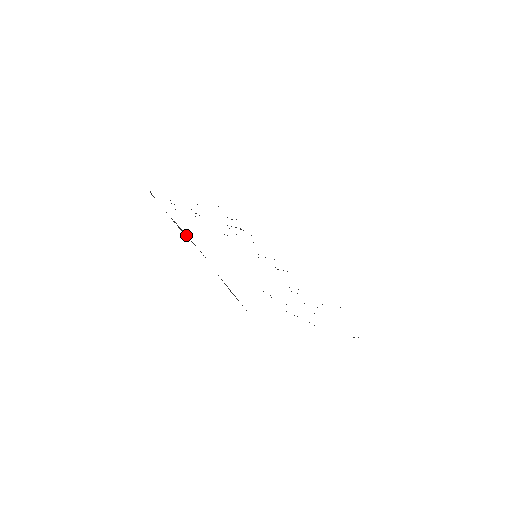
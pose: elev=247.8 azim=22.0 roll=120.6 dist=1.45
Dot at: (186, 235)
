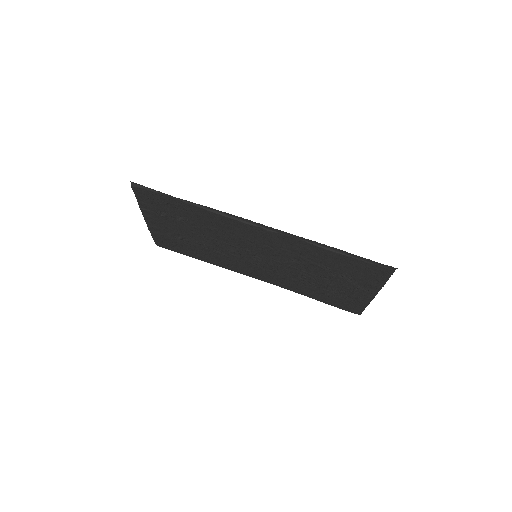
Dot at: (234, 218)
